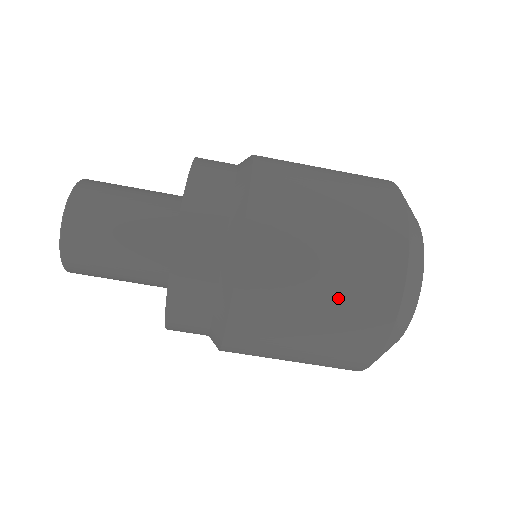
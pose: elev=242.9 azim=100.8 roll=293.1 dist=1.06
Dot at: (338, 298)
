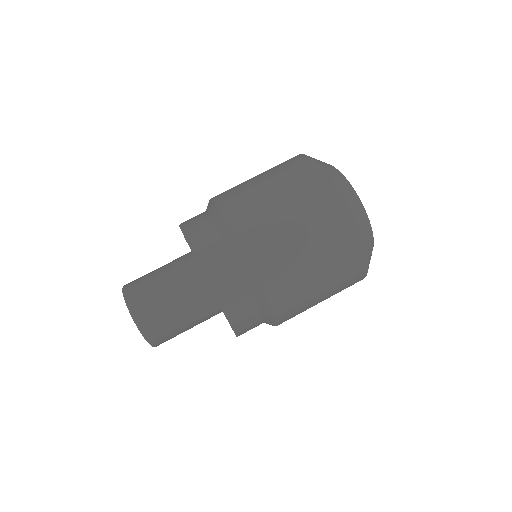
Dot at: (322, 251)
